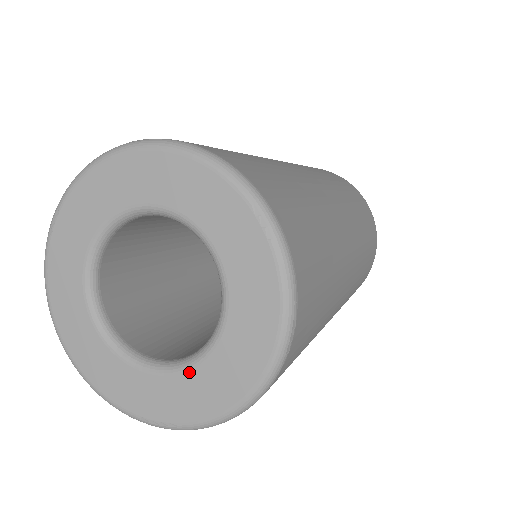
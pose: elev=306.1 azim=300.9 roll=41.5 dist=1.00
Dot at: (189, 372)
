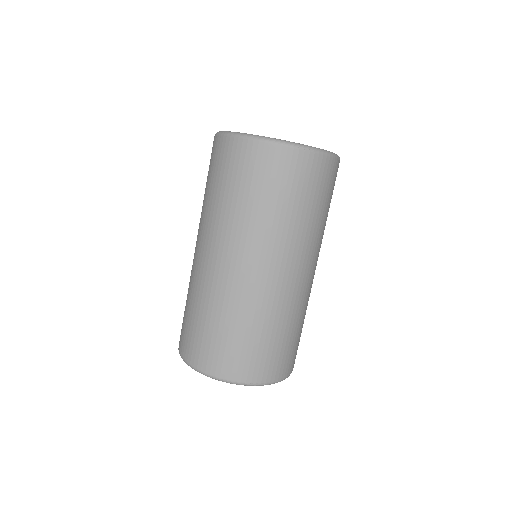
Dot at: occluded
